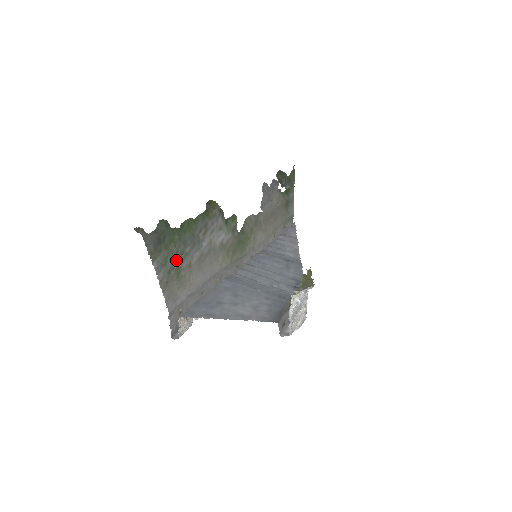
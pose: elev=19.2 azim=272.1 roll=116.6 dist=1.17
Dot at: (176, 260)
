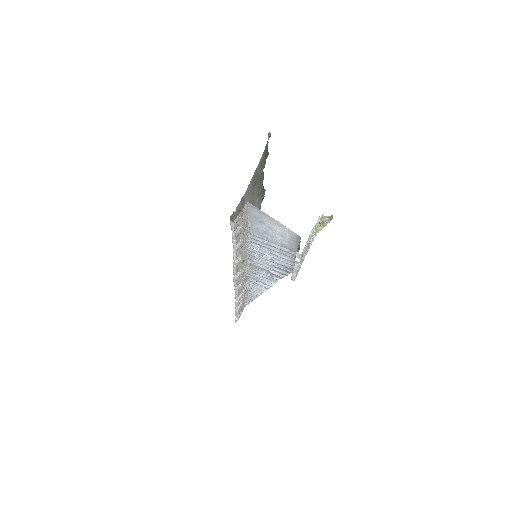
Dot at: (257, 178)
